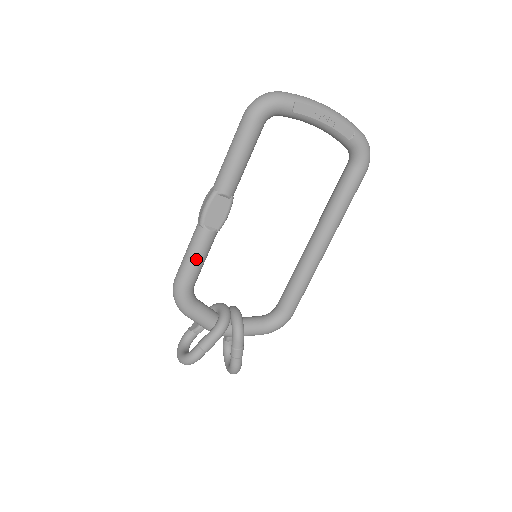
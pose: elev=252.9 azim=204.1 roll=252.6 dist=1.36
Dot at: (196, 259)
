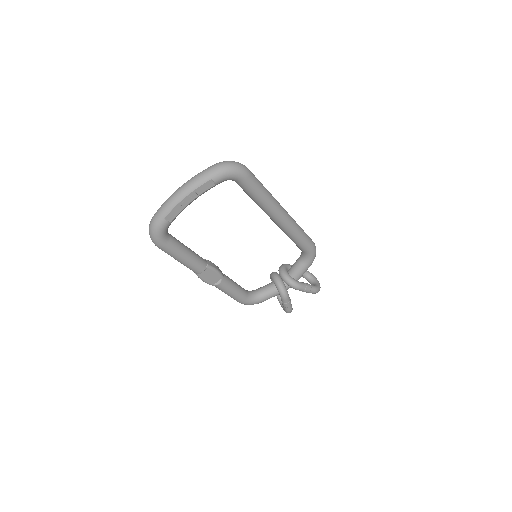
Dot at: (231, 293)
